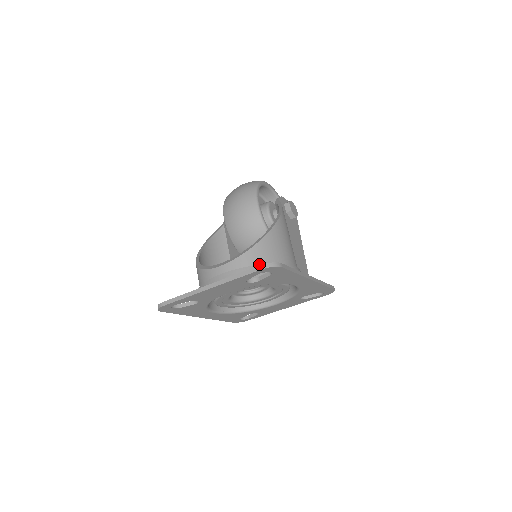
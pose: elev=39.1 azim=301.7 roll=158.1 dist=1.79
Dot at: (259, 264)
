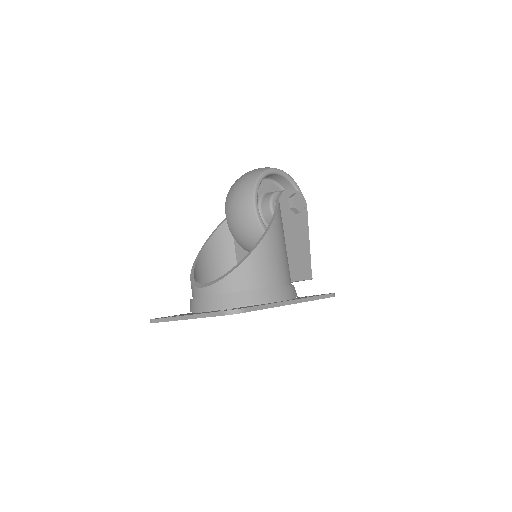
Dot at: (237, 290)
